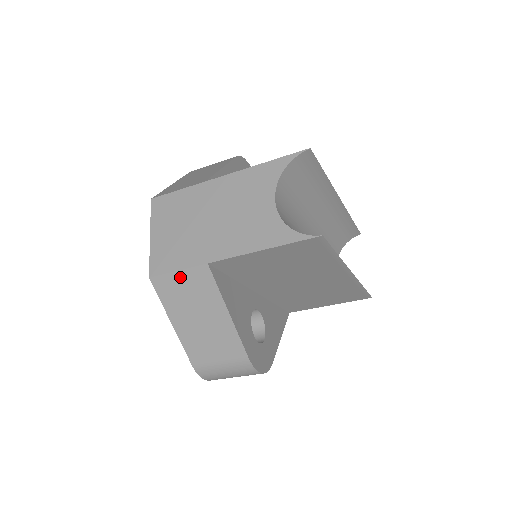
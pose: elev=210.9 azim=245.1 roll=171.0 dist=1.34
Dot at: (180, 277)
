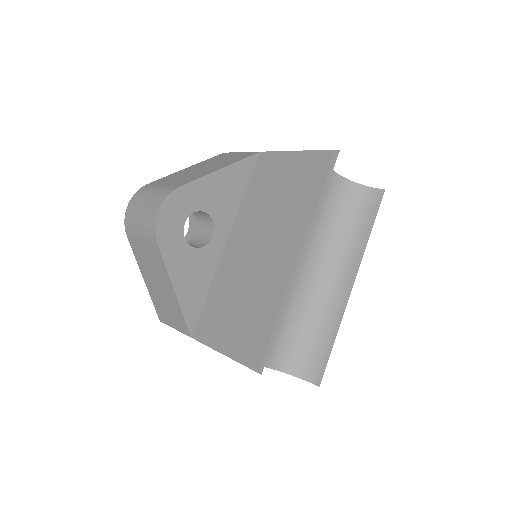
Dot at: occluded
